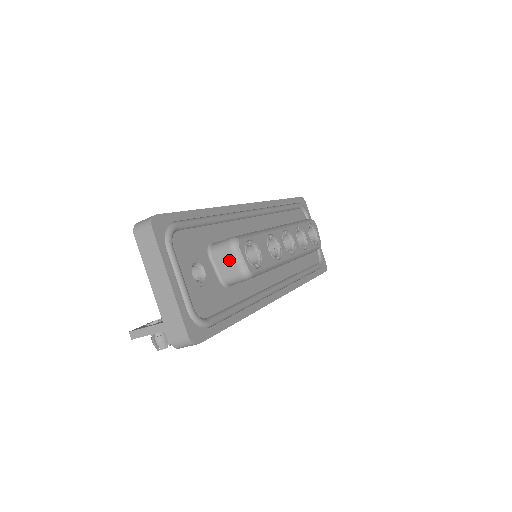
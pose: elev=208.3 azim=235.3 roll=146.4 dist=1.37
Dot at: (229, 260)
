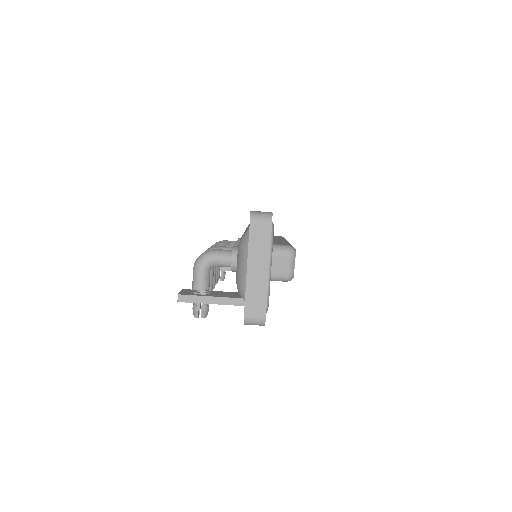
Dot at: (284, 263)
